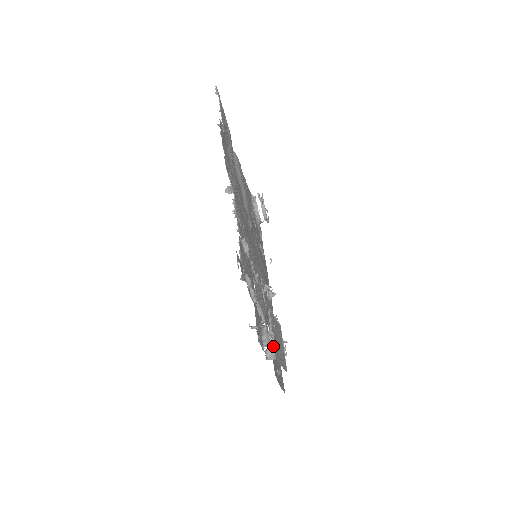
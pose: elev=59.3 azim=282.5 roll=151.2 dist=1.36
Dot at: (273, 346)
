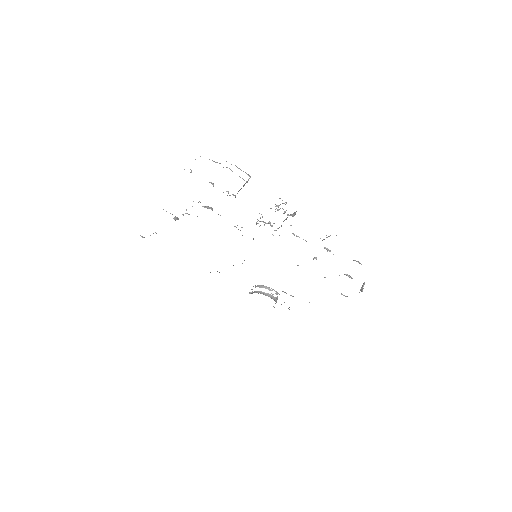
Dot at: occluded
